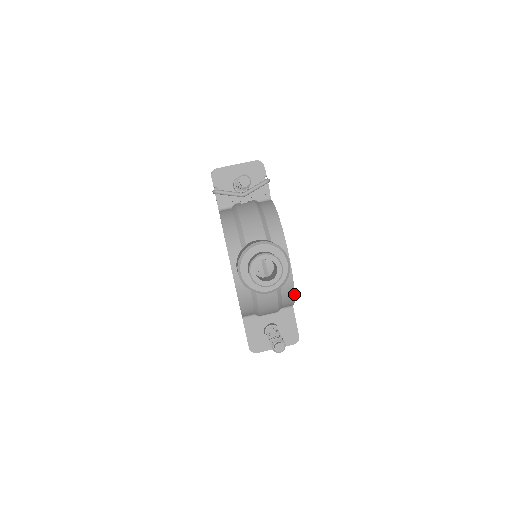
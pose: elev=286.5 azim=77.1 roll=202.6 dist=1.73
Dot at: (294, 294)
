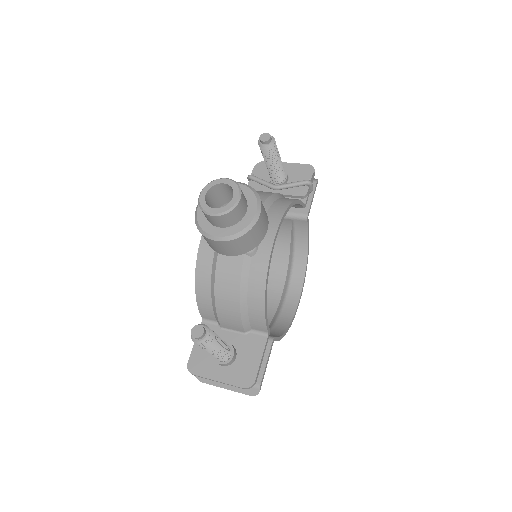
Dot at: (264, 294)
